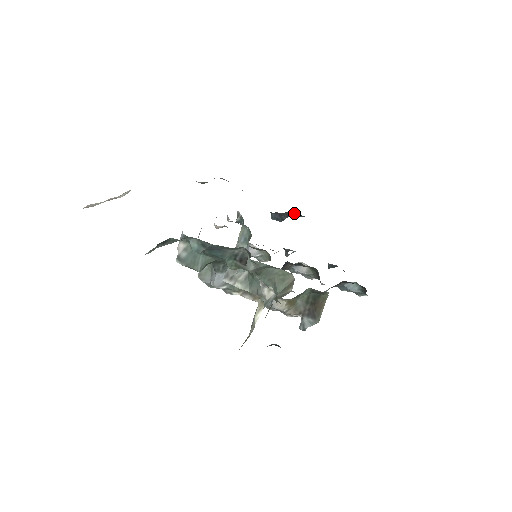
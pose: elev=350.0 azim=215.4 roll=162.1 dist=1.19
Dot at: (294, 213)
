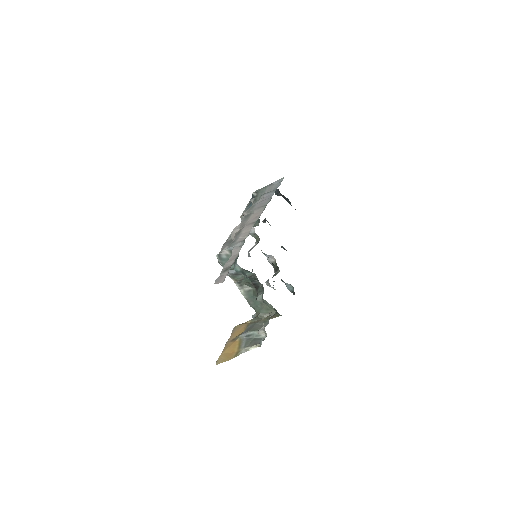
Dot at: (288, 200)
